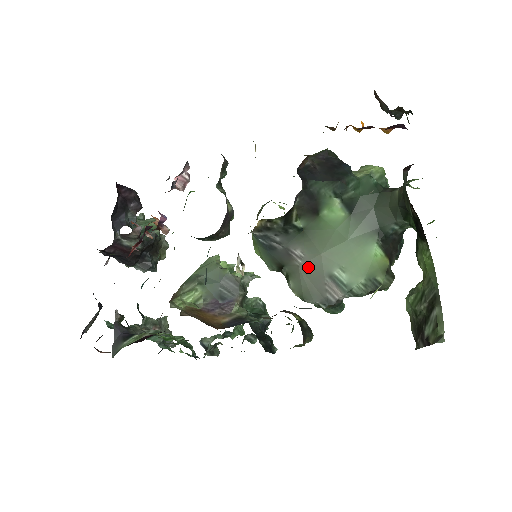
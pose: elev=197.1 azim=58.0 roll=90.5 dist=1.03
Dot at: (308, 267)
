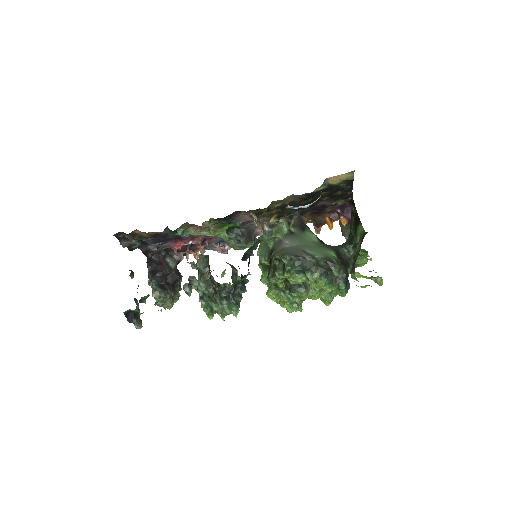
Dot at: (290, 248)
